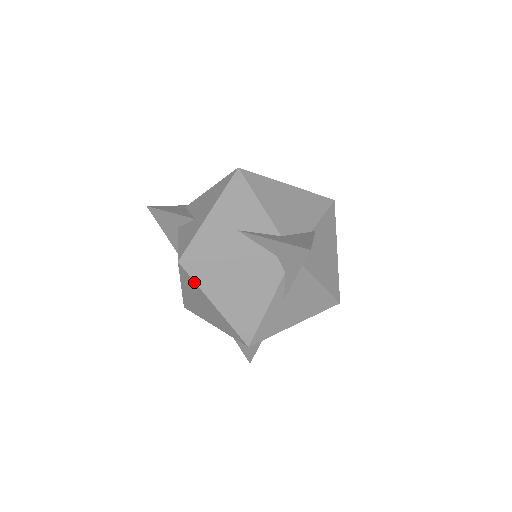
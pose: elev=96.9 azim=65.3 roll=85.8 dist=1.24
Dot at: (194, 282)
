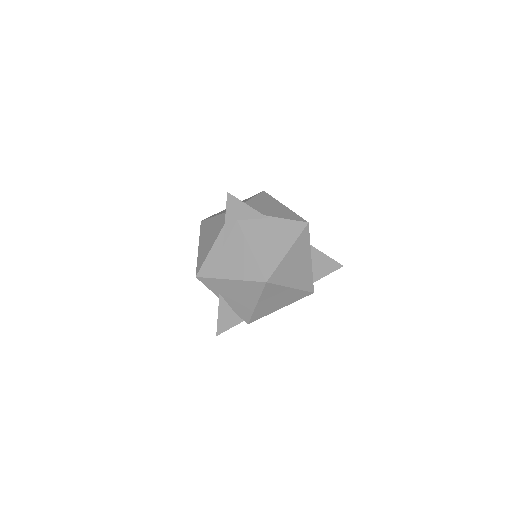
Dot at: (200, 233)
